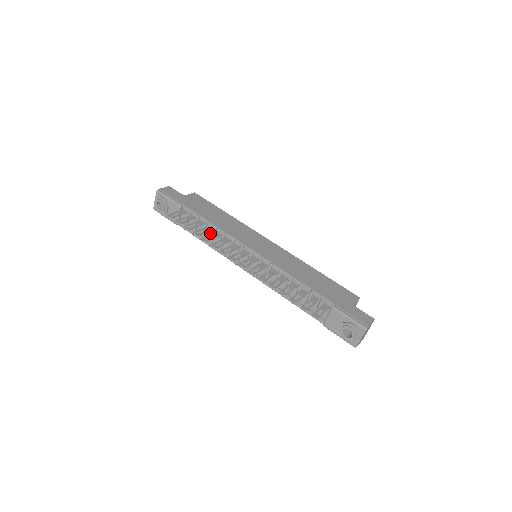
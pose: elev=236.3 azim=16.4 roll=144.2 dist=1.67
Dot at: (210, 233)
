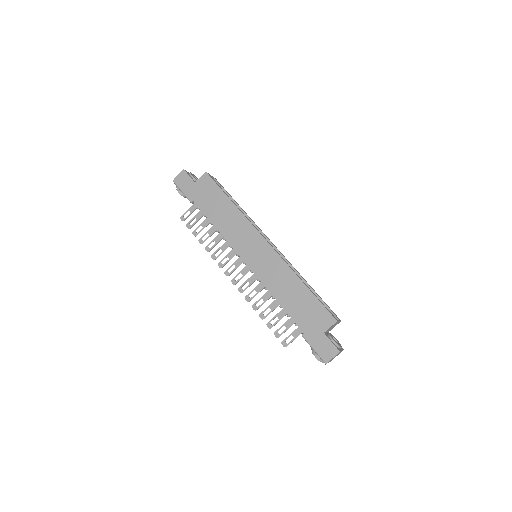
Dot at: occluded
